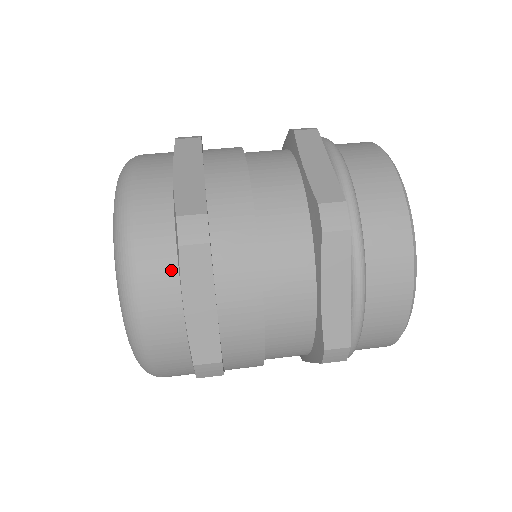
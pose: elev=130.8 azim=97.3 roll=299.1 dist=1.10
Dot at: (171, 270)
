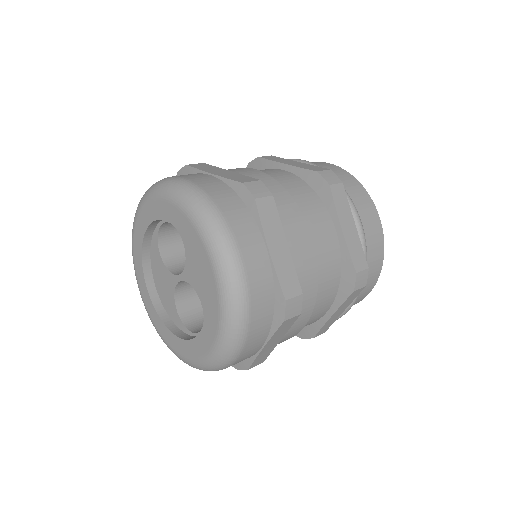
Dot at: occluded
